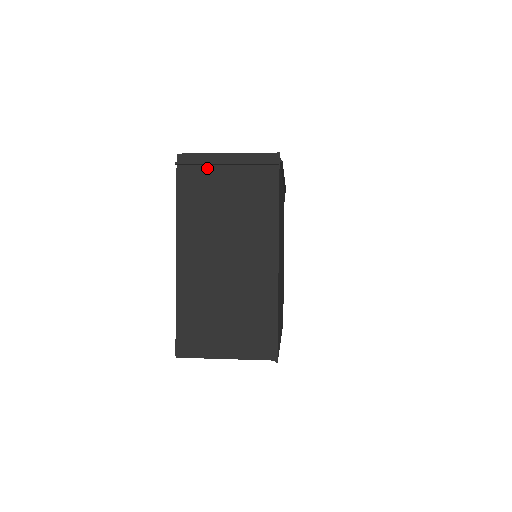
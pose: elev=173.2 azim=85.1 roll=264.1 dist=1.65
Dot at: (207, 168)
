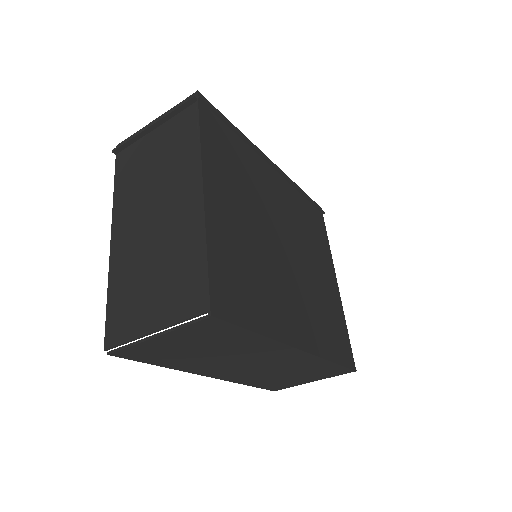
Dot at: (138, 142)
